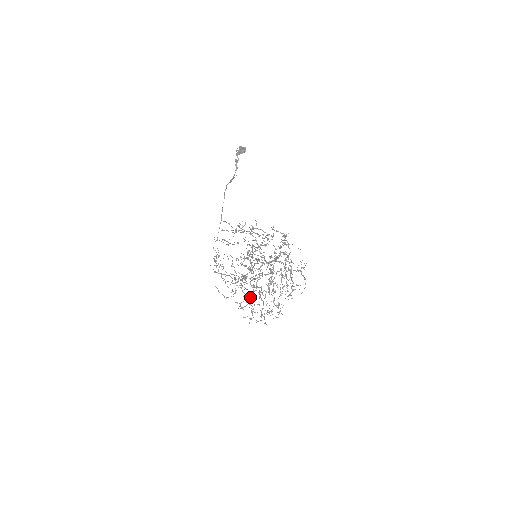
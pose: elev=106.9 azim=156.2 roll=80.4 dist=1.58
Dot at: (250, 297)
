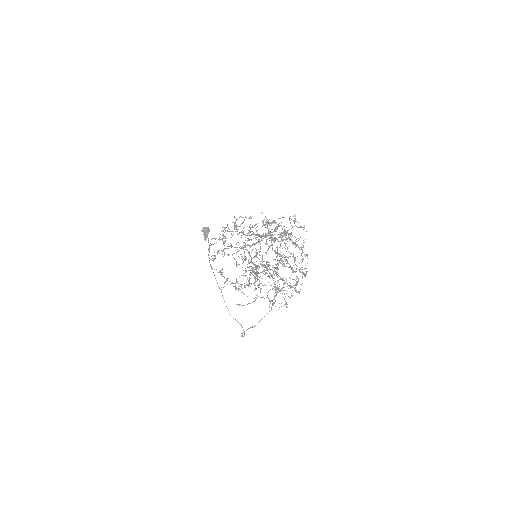
Dot at: (268, 275)
